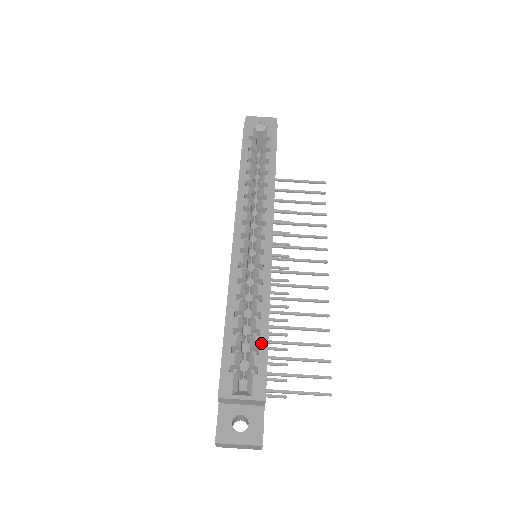
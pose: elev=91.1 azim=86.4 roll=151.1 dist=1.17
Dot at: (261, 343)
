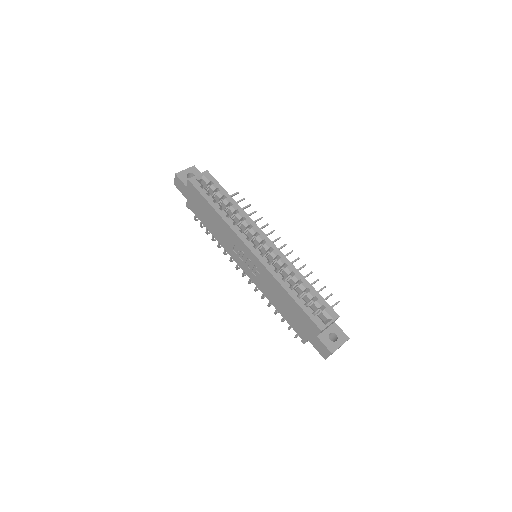
Dot at: (314, 293)
